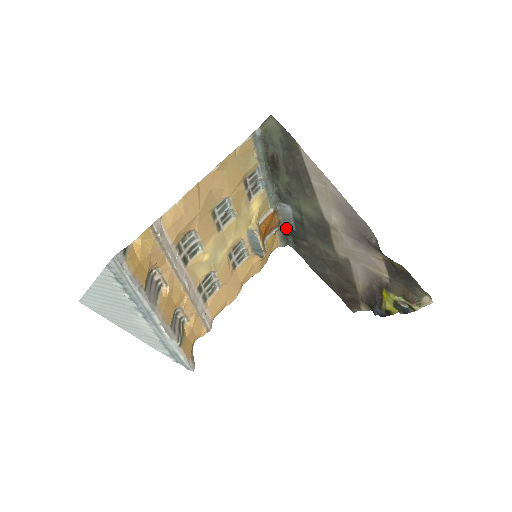
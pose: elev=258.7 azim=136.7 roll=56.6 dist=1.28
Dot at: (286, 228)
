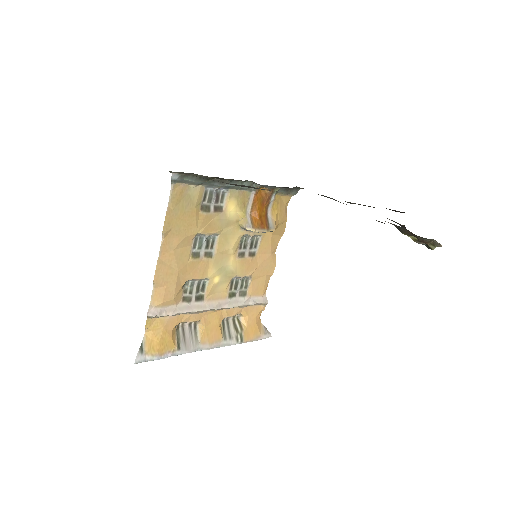
Dot at: (283, 187)
